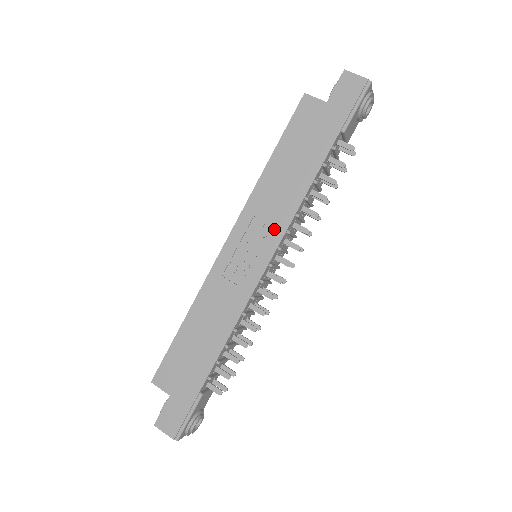
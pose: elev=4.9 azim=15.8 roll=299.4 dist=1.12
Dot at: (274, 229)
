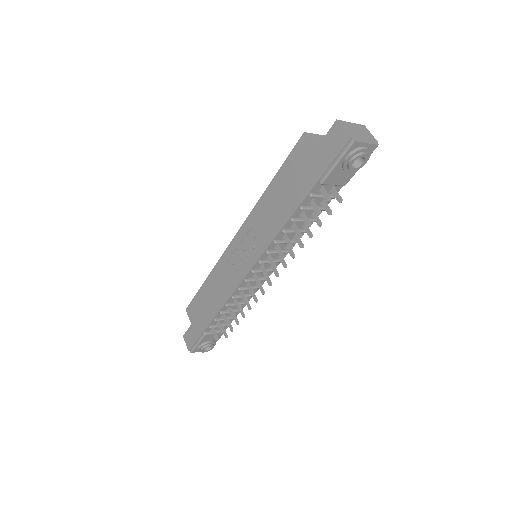
Dot at: (258, 245)
